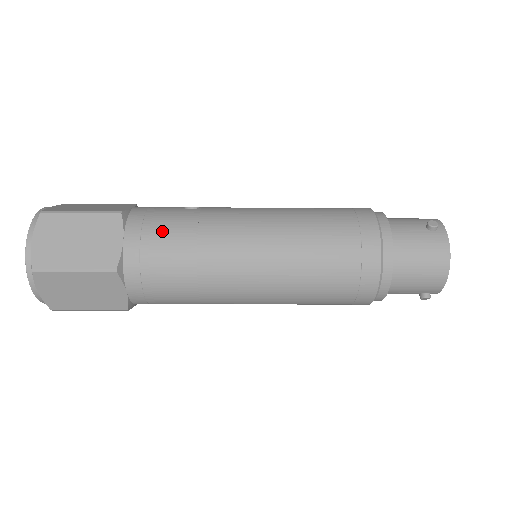
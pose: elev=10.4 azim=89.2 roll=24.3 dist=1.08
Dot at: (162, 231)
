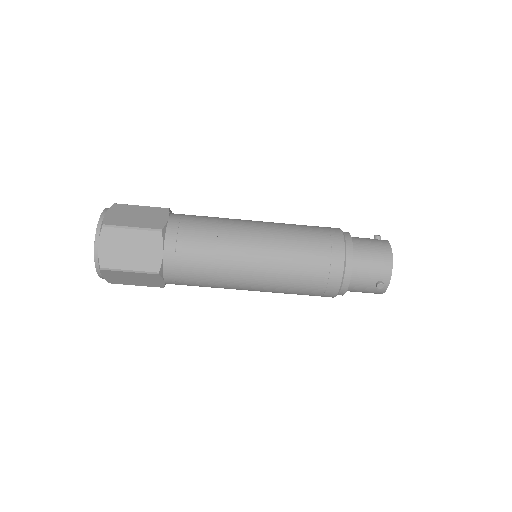
Dot at: (195, 218)
